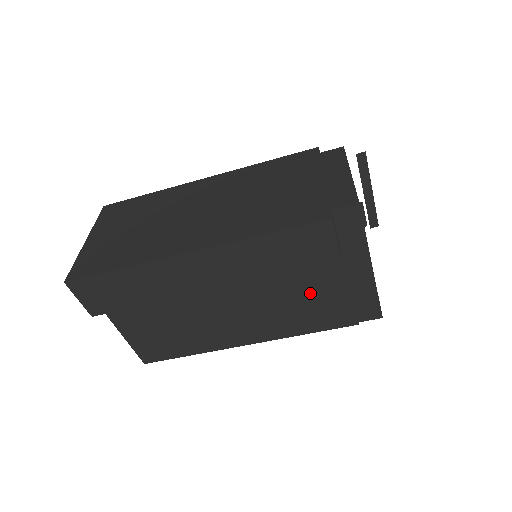
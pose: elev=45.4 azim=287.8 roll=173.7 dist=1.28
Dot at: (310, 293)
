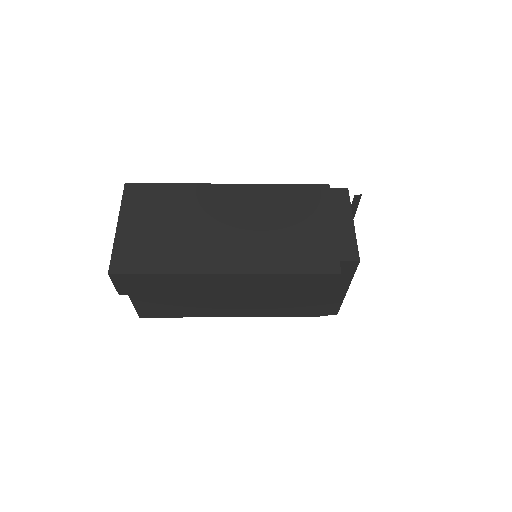
Dot at: (296, 298)
